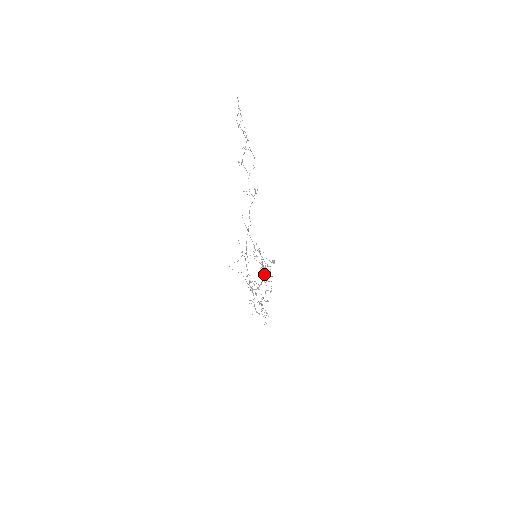
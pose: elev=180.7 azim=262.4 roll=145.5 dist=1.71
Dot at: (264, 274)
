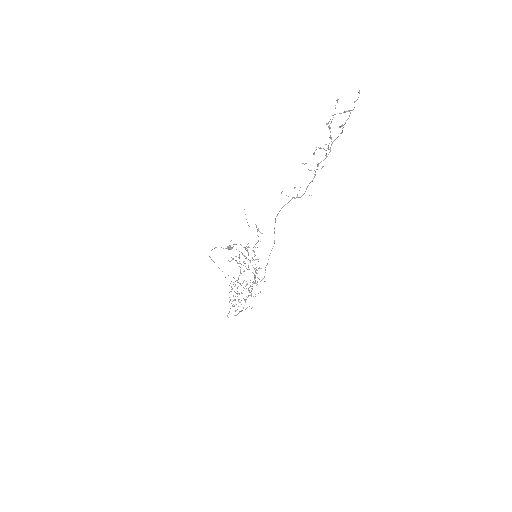
Dot at: (255, 270)
